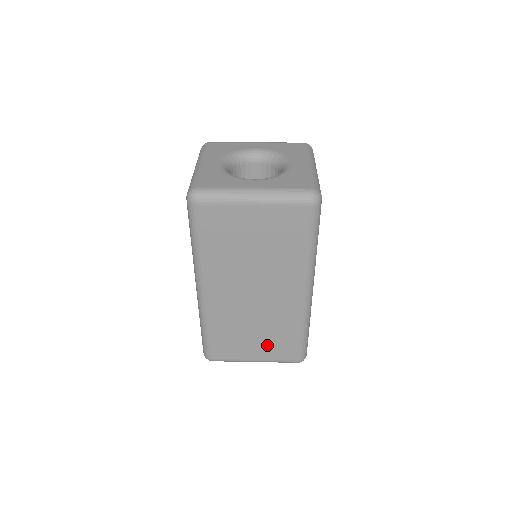
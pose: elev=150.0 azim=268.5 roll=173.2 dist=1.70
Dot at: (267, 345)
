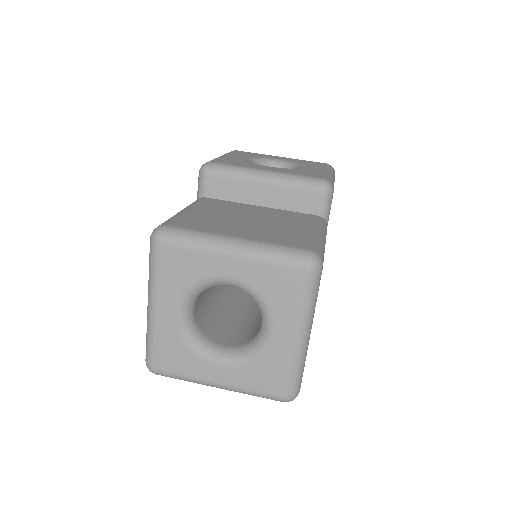
Dot at: occluded
